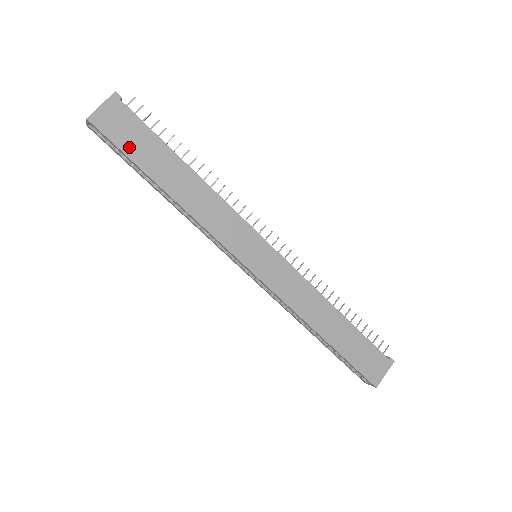
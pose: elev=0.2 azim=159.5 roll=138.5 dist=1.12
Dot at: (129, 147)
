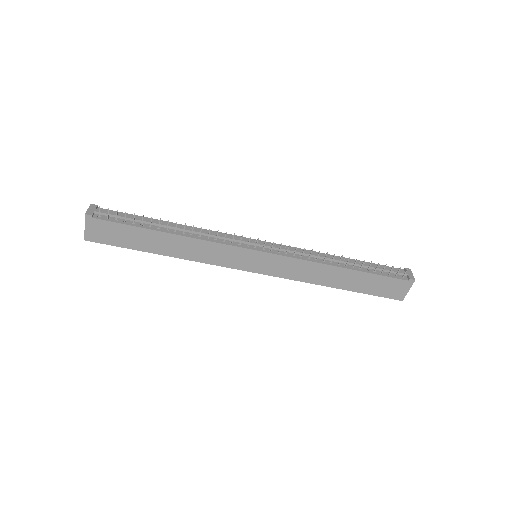
Dot at: (121, 242)
